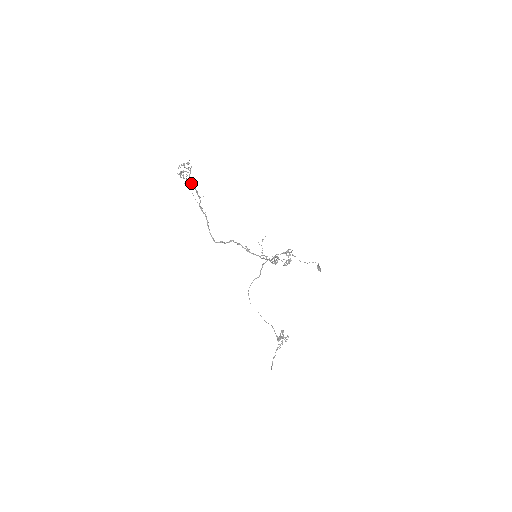
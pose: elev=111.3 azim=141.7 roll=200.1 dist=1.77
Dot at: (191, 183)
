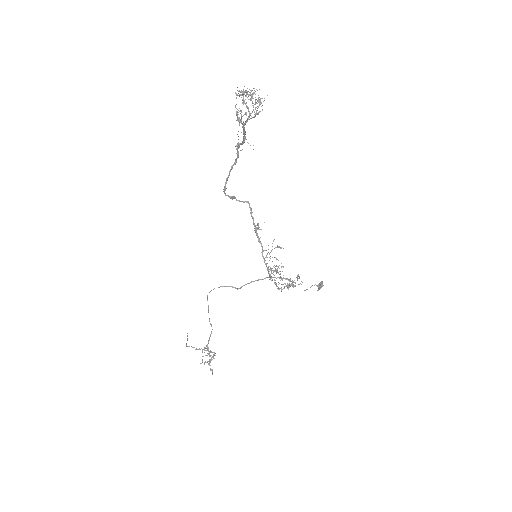
Dot at: (243, 127)
